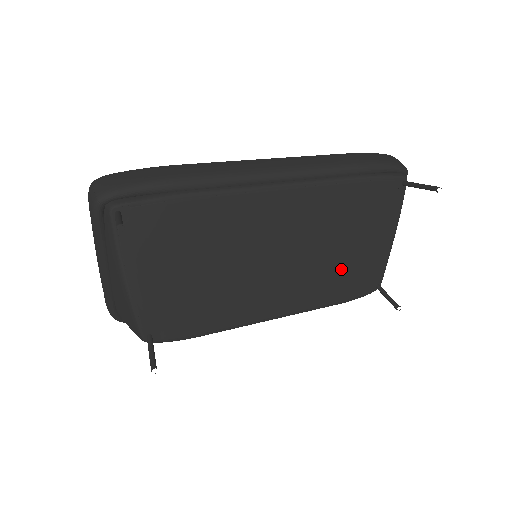
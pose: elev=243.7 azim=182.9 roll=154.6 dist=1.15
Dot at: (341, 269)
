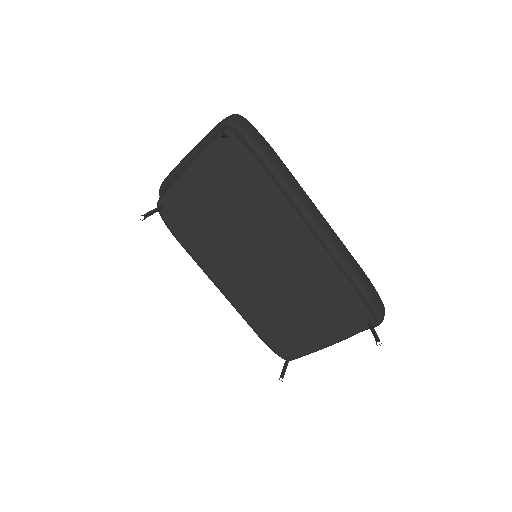
Dot at: (283, 318)
